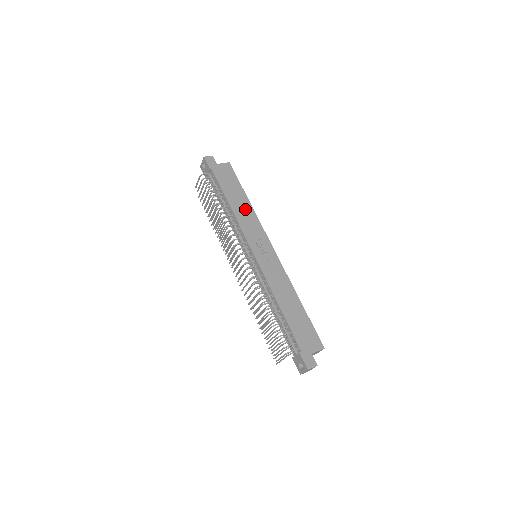
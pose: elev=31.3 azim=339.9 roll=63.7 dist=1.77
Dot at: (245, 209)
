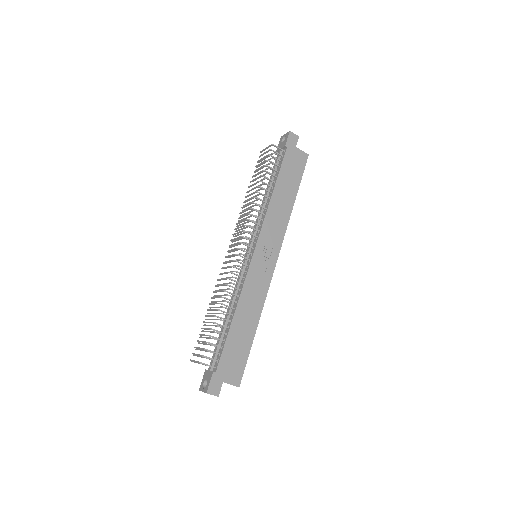
Dot at: (284, 207)
